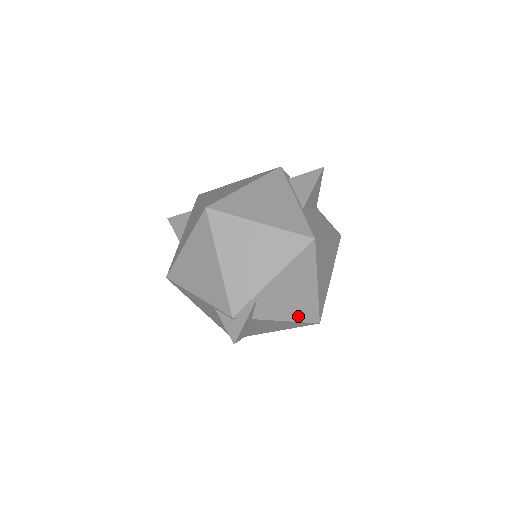
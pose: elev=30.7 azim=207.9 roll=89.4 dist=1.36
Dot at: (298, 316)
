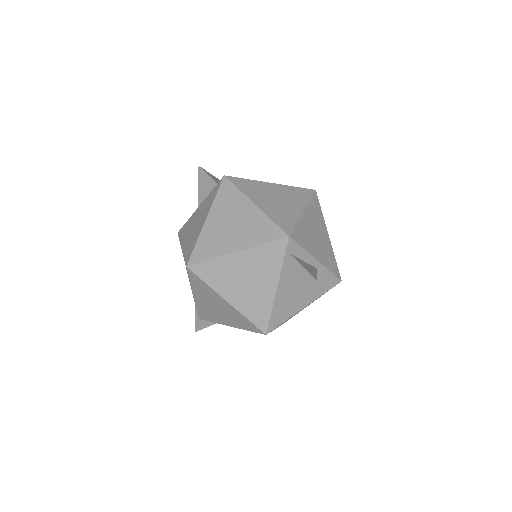
Dot at: occluded
